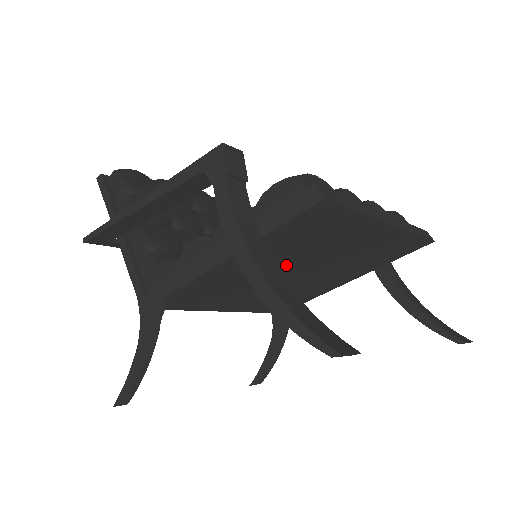
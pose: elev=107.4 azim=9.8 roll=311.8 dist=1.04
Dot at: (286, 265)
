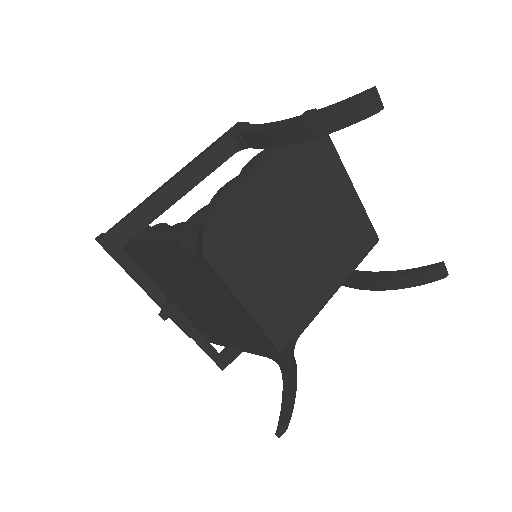
Dot at: (293, 210)
